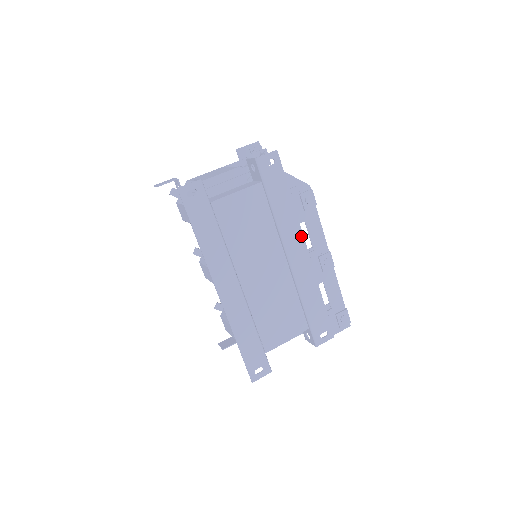
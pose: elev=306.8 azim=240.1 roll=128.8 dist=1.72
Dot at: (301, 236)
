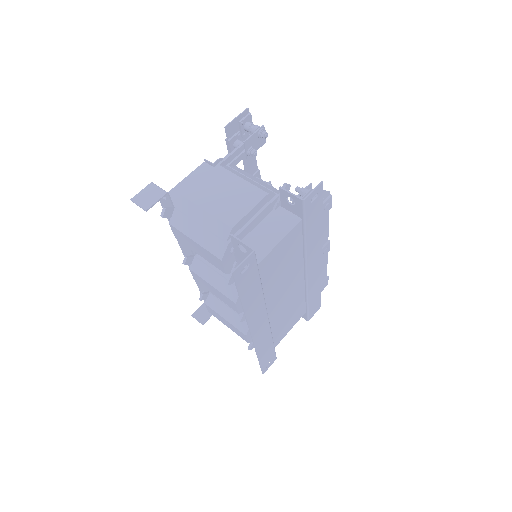
Dot at: (320, 249)
